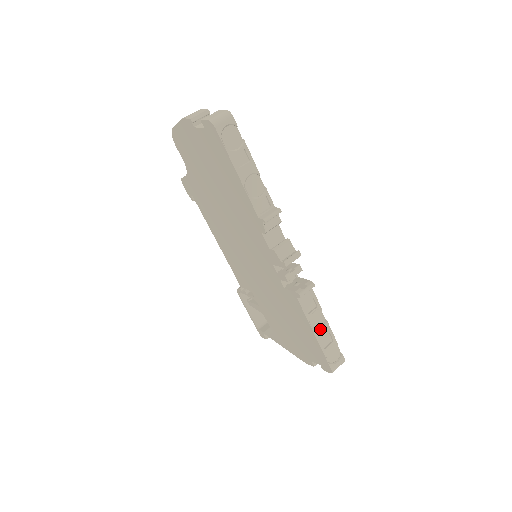
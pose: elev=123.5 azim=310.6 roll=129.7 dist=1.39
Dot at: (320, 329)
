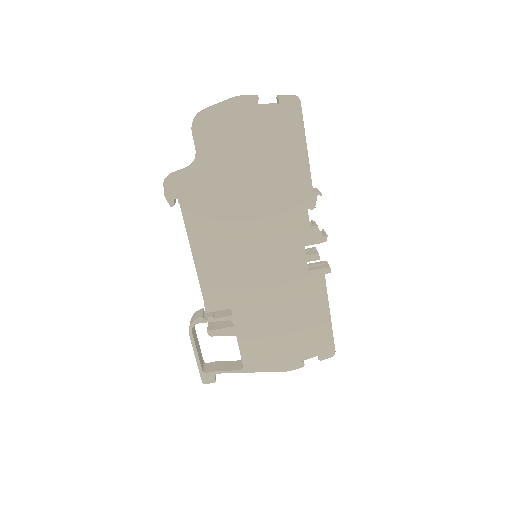
Dot at: occluded
